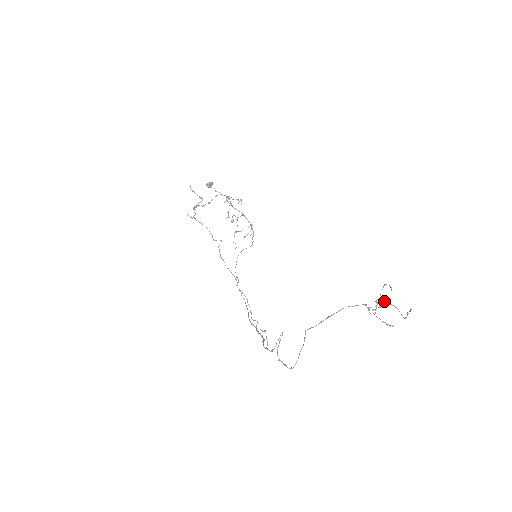
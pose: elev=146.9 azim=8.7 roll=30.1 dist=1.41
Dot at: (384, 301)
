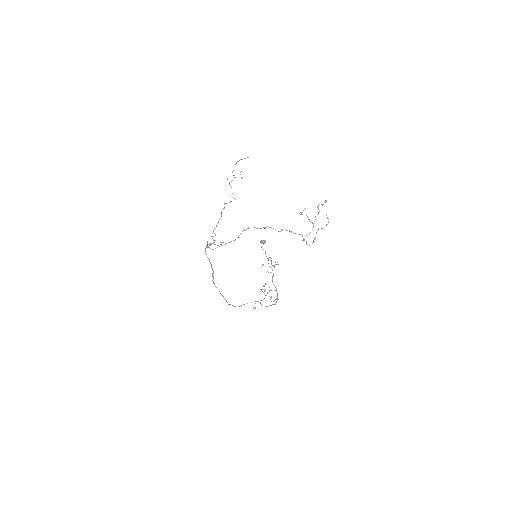
Dot at: (315, 219)
